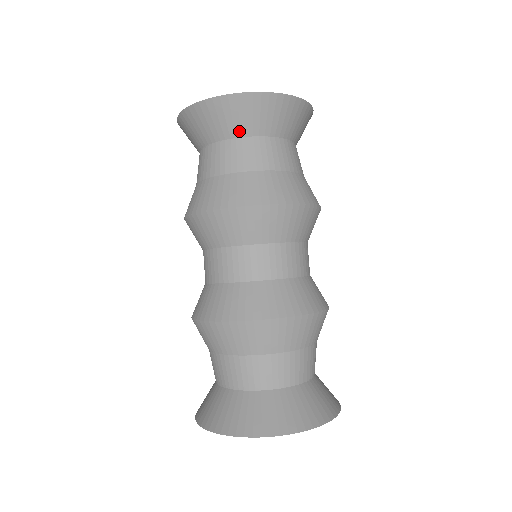
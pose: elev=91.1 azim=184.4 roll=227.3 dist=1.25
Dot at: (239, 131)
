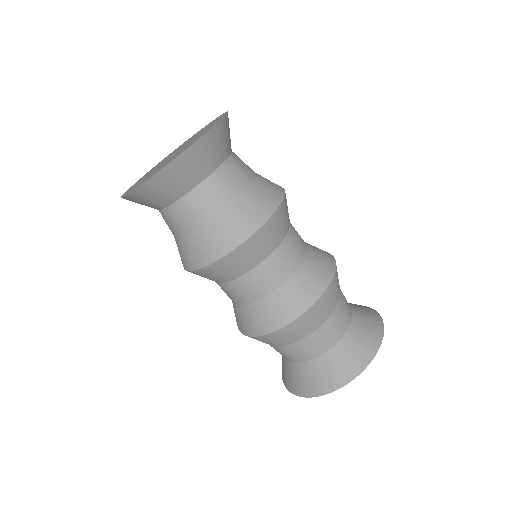
Dot at: (167, 201)
